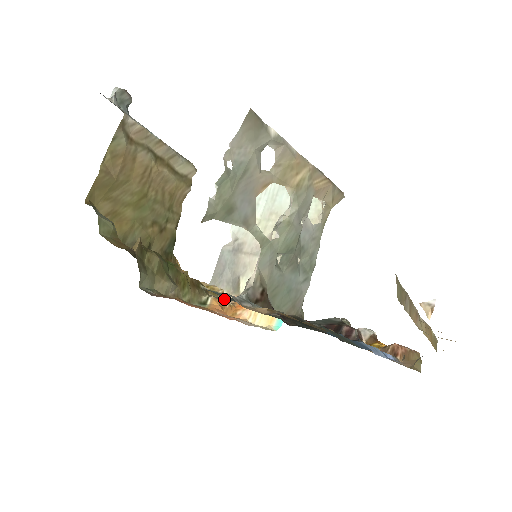
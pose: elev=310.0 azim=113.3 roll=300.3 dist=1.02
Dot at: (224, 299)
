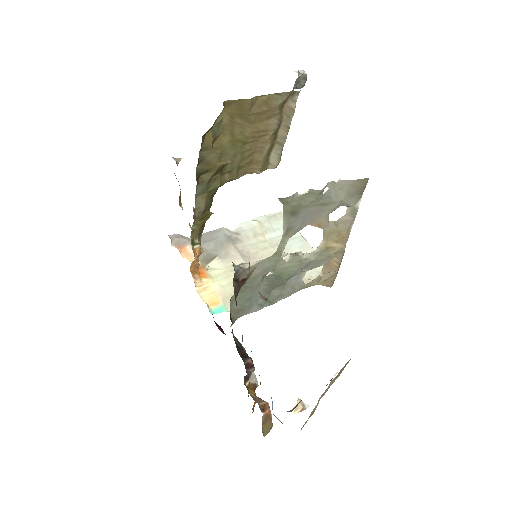
Dot at: occluded
